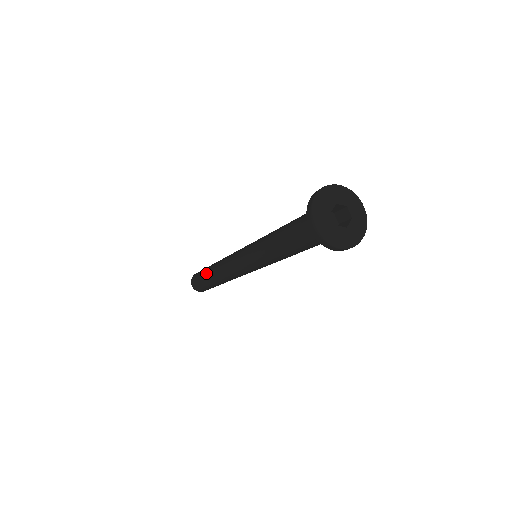
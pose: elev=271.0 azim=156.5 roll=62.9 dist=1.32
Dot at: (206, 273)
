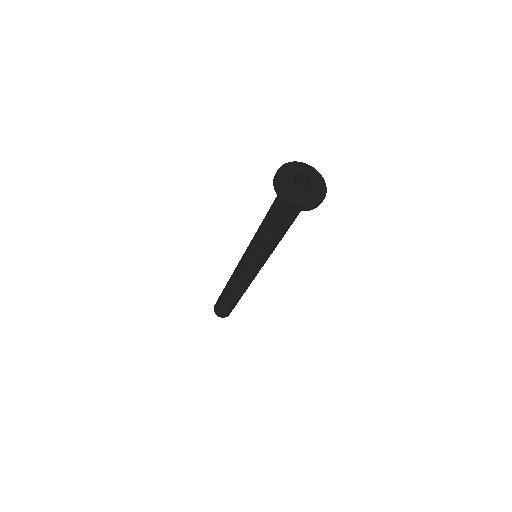
Dot at: (225, 299)
